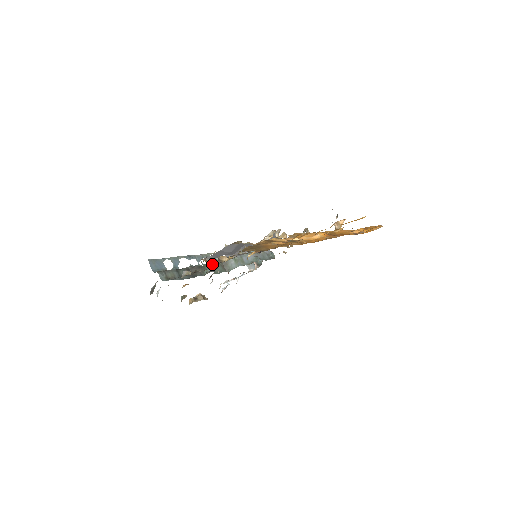
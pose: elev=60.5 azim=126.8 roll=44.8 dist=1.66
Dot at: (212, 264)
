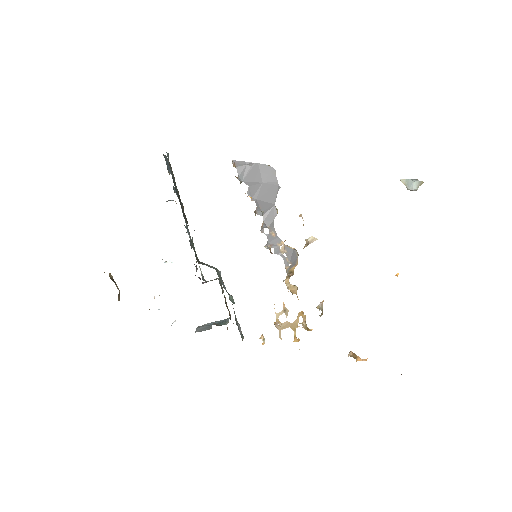
Dot at: occluded
